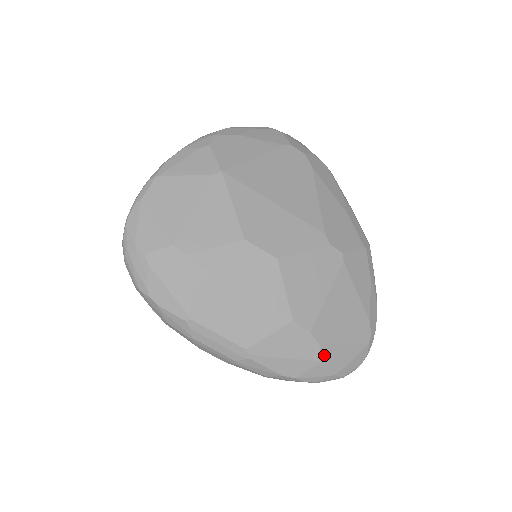
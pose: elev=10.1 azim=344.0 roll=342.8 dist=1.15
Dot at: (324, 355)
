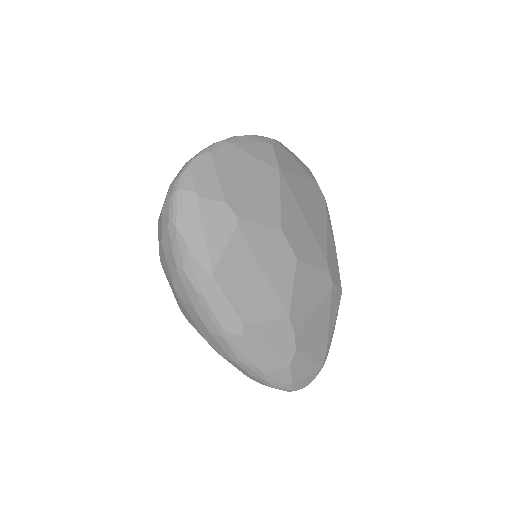
Dot at: (294, 361)
